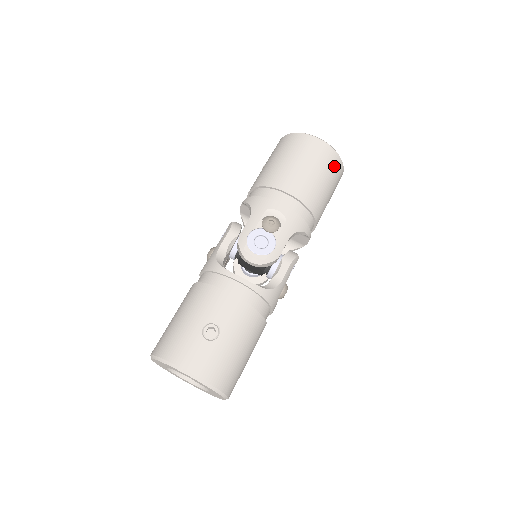
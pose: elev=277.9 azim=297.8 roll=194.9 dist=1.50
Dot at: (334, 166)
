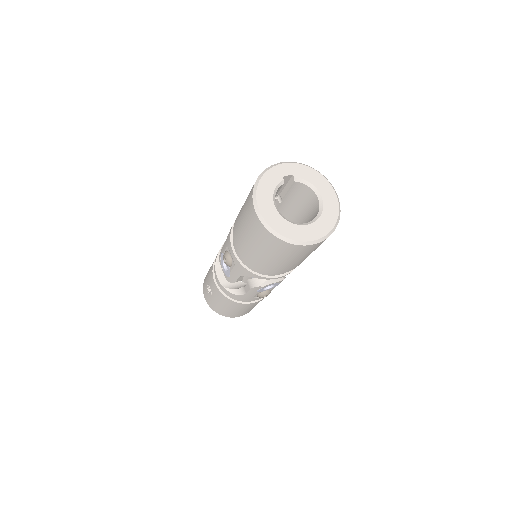
Dot at: occluded
